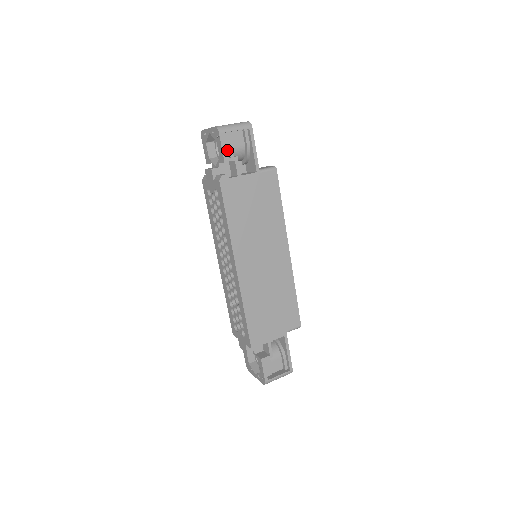
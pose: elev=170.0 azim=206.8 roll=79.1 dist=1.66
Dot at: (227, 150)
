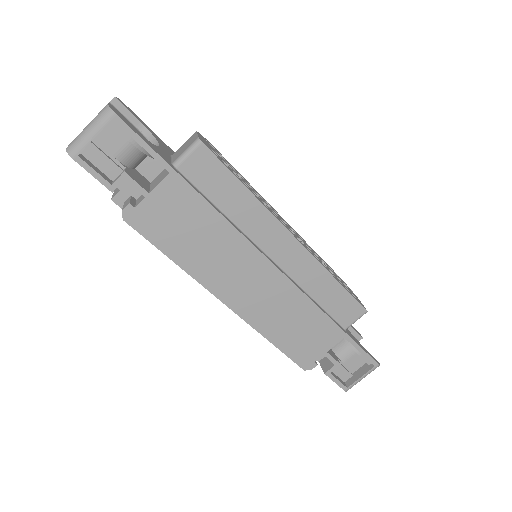
Dot at: (108, 168)
